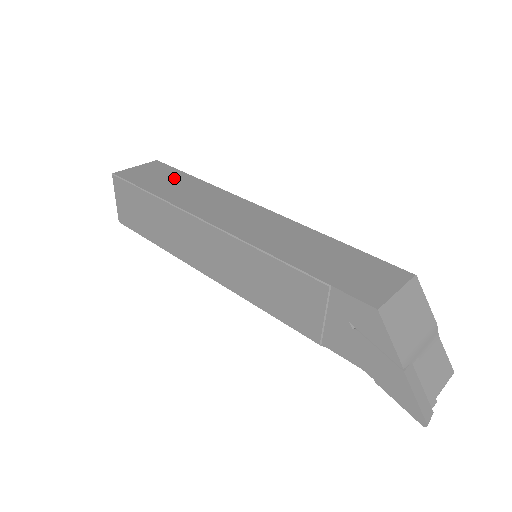
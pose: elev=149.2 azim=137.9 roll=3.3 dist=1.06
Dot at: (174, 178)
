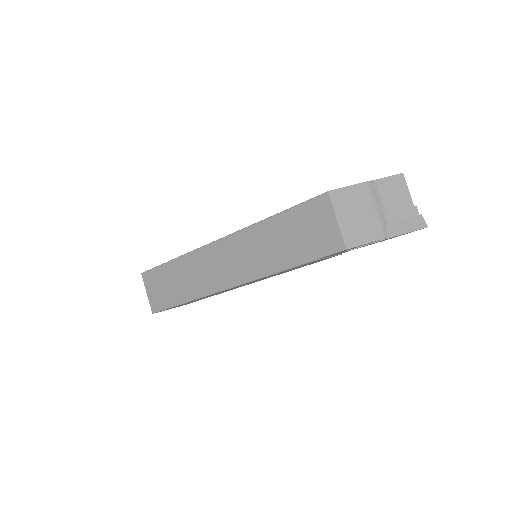
Dot at: (168, 277)
